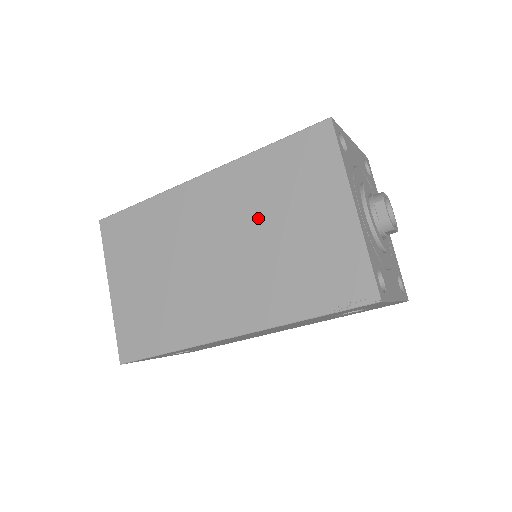
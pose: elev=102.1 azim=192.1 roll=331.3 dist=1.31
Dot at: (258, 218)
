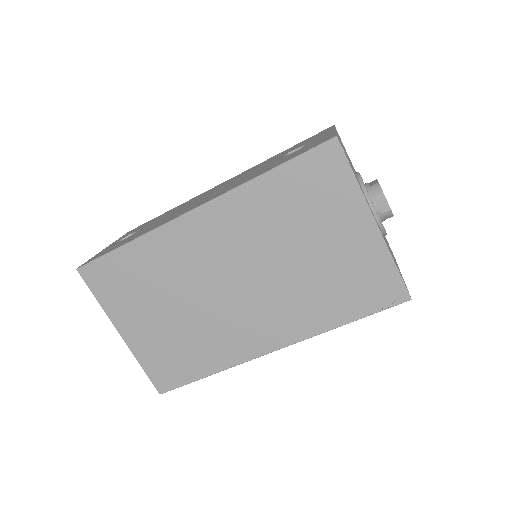
Dot at: (276, 245)
